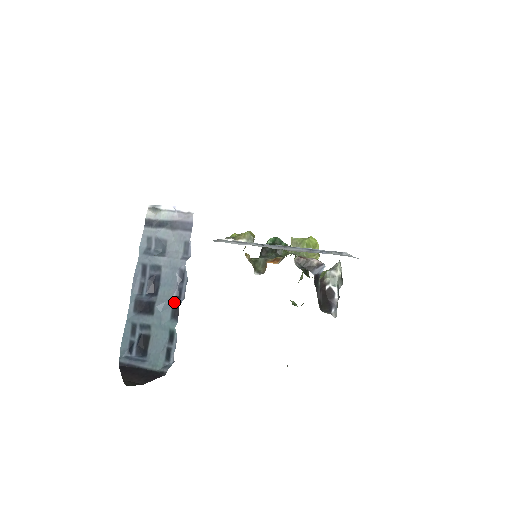
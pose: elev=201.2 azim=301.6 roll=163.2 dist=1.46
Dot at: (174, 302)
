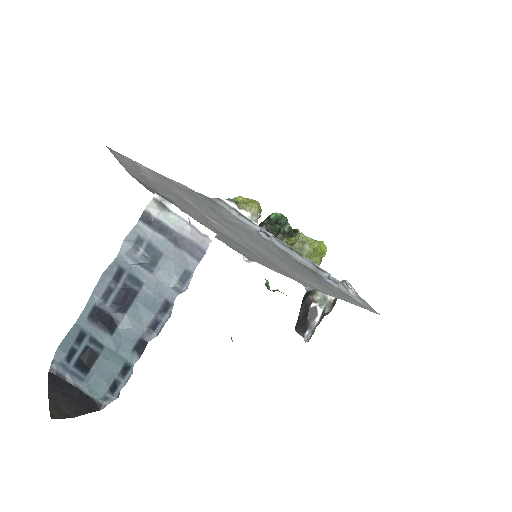
Dot at: (143, 335)
